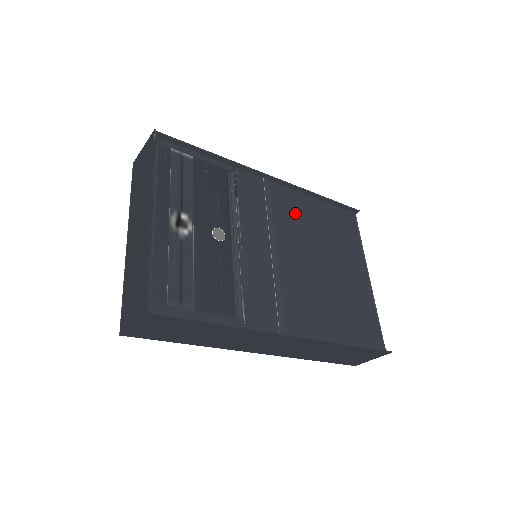
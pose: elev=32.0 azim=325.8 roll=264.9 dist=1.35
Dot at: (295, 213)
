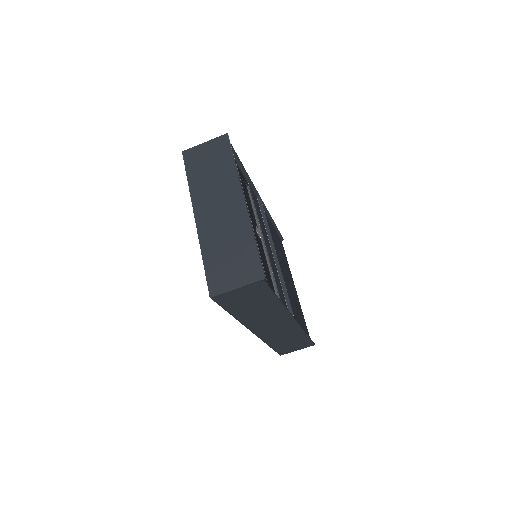
Dot at: (270, 230)
